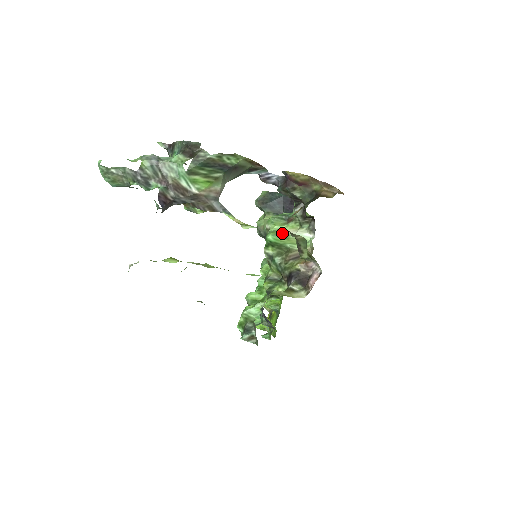
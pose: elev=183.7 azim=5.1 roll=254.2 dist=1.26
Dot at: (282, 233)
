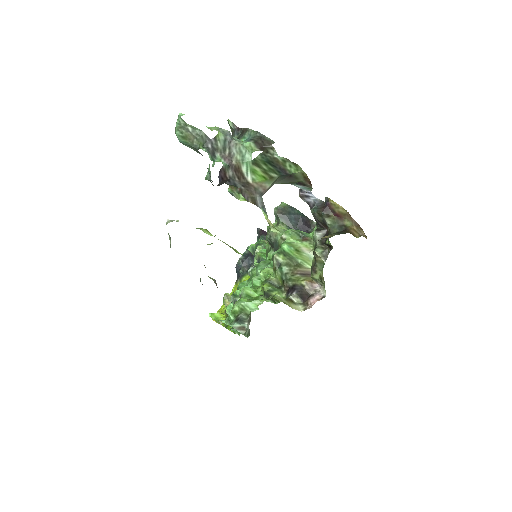
Dot at: (297, 247)
